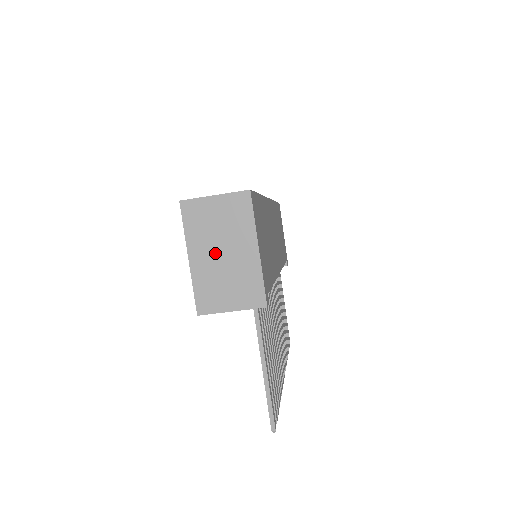
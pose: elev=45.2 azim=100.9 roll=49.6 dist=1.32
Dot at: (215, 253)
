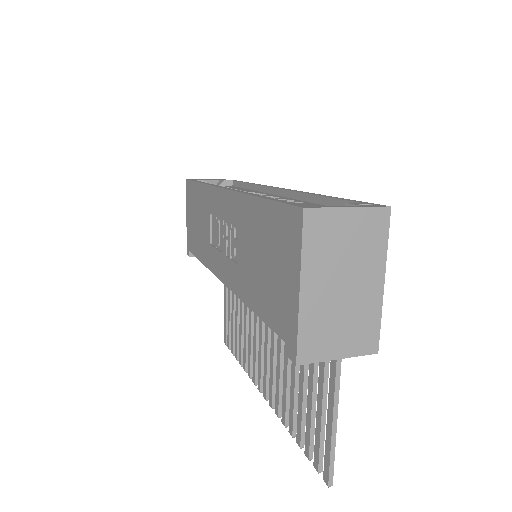
Dot at: (334, 284)
